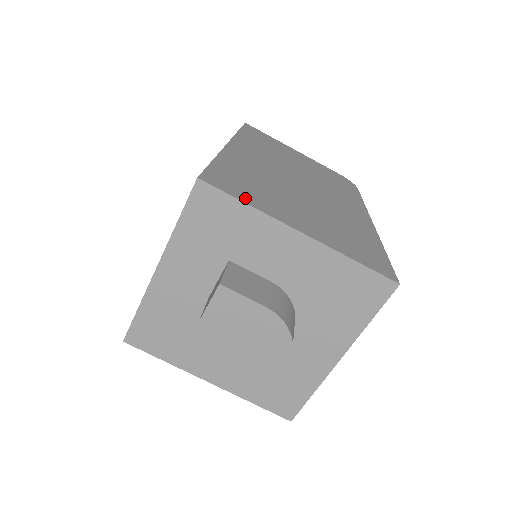
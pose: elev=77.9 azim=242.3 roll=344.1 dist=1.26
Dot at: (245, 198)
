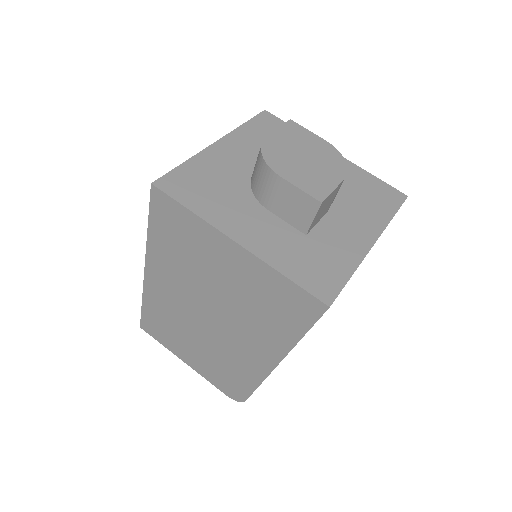
Dot at: occluded
